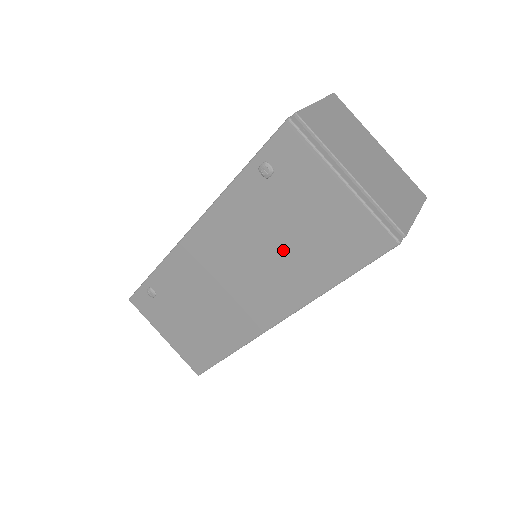
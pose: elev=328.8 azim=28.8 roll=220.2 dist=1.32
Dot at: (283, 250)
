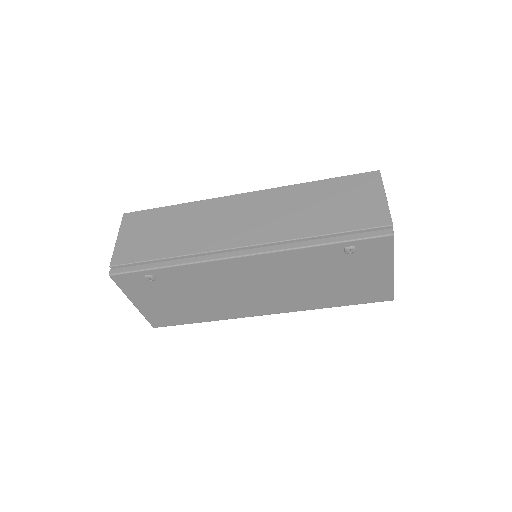
Dot at: (317, 286)
